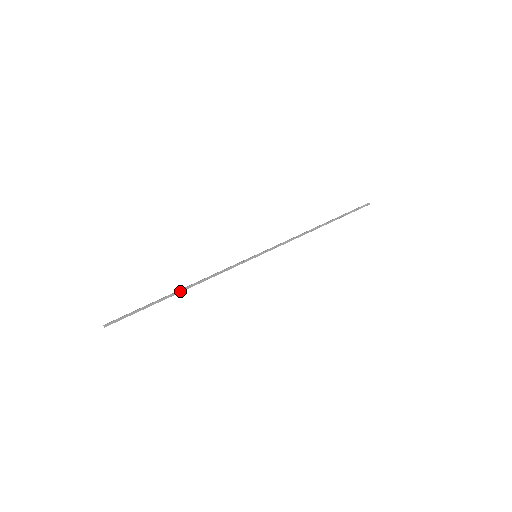
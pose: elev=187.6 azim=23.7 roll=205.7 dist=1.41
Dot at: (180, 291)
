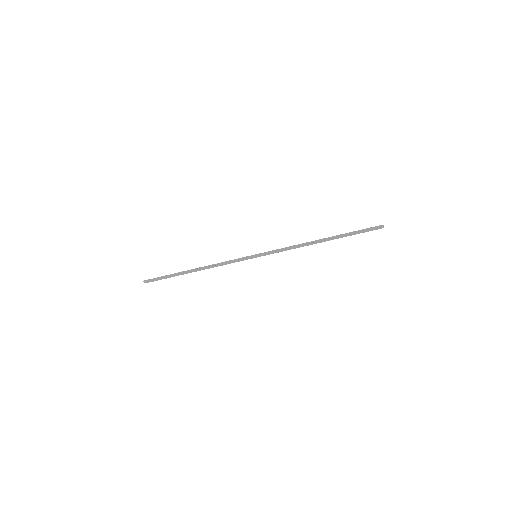
Dot at: (193, 269)
